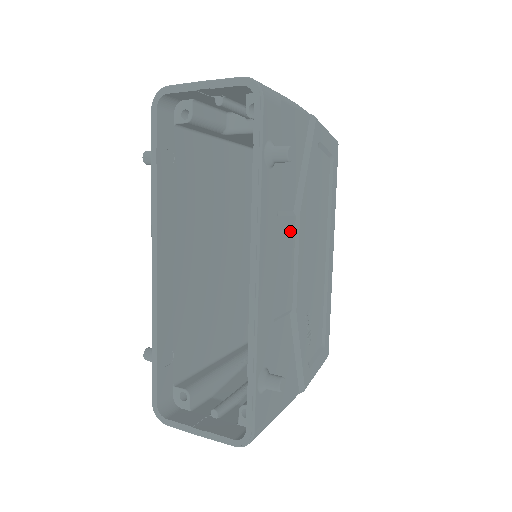
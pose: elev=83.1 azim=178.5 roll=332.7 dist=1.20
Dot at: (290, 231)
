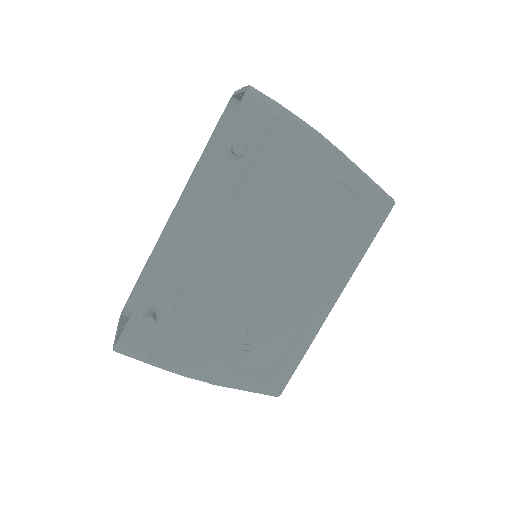
Dot at: (248, 228)
